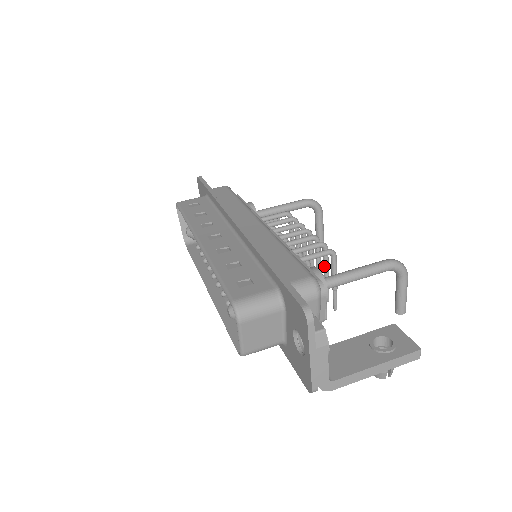
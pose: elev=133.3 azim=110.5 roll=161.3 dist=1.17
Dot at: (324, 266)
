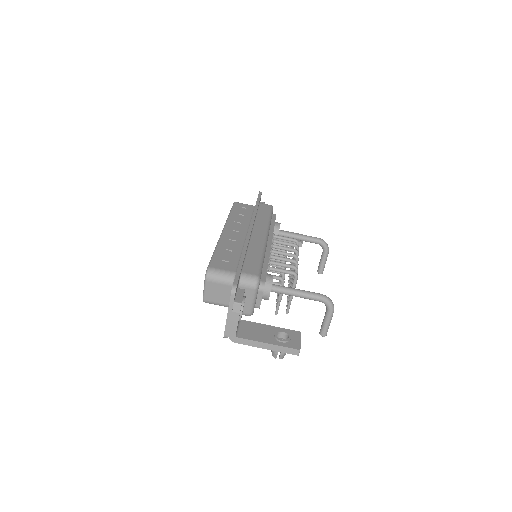
Dot at: (292, 282)
